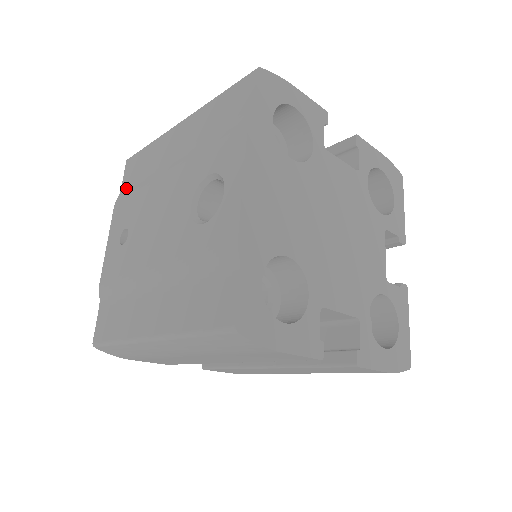
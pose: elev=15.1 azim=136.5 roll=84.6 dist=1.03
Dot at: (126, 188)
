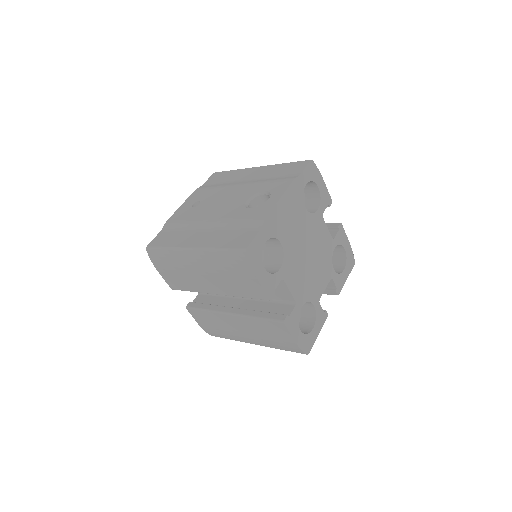
Dot at: (207, 184)
